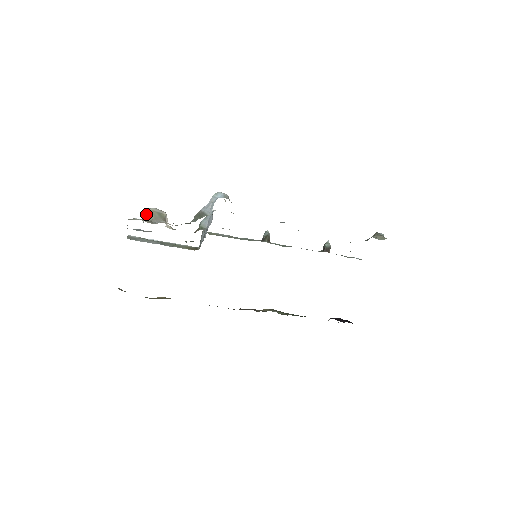
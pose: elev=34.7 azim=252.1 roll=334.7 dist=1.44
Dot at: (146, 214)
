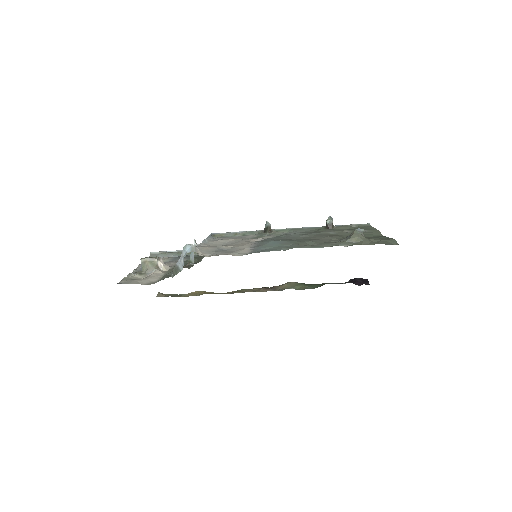
Dot at: (141, 265)
